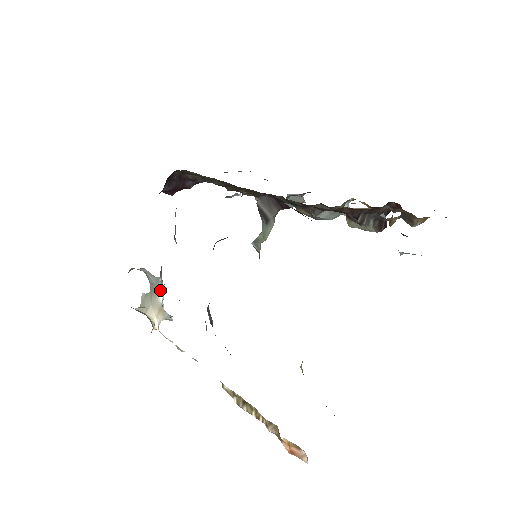
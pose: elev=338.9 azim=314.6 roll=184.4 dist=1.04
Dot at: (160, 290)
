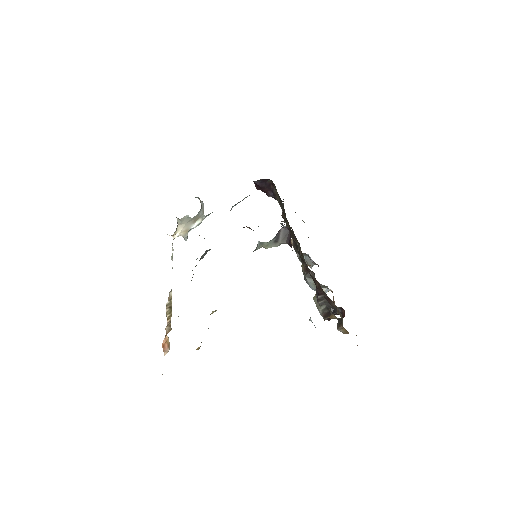
Dot at: (198, 222)
